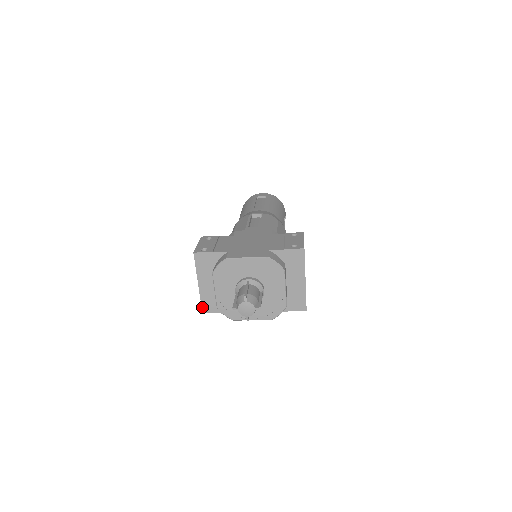
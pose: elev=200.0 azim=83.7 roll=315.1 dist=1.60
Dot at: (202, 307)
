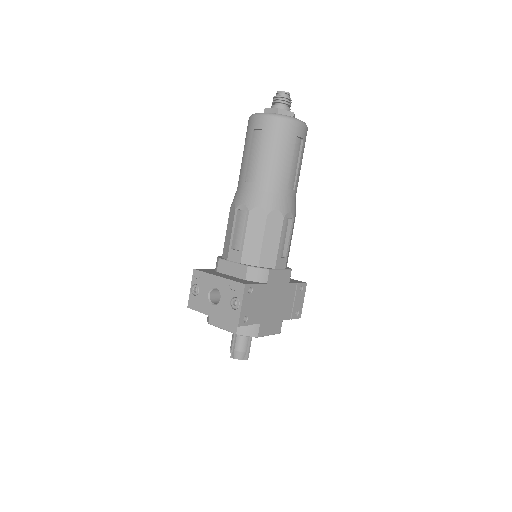
Dot at: (193, 309)
